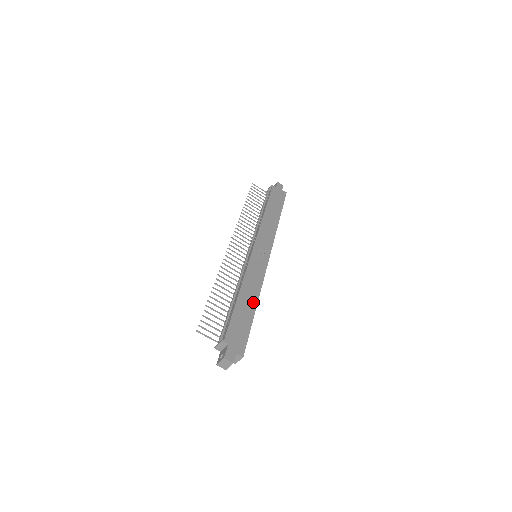
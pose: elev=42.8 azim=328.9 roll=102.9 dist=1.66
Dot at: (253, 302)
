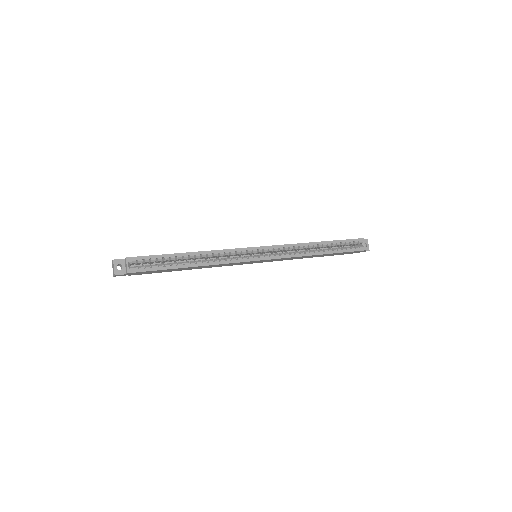
Dot at: (192, 253)
